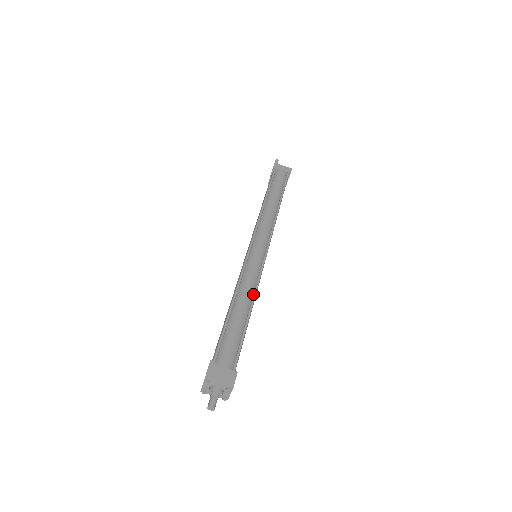
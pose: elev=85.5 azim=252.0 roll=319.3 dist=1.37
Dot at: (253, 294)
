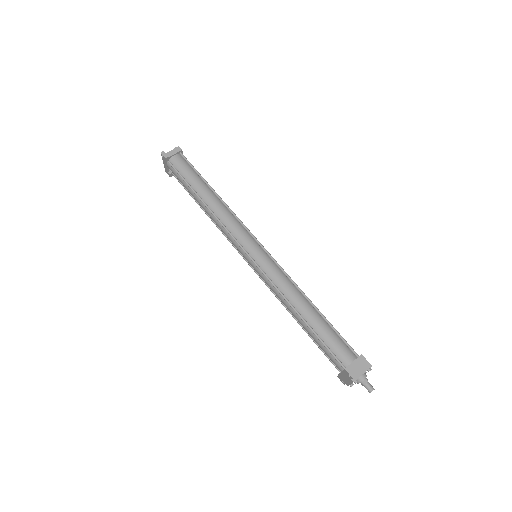
Dot at: (298, 290)
